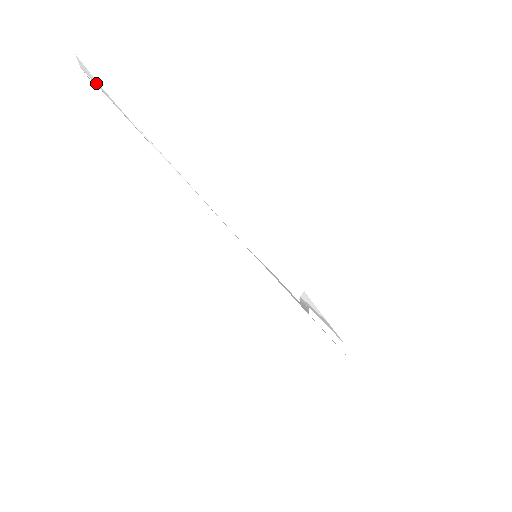
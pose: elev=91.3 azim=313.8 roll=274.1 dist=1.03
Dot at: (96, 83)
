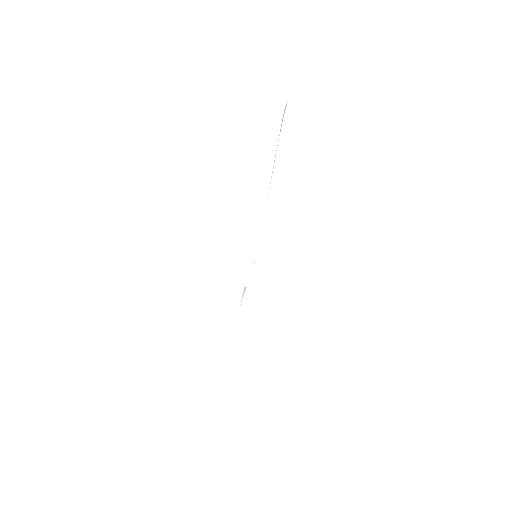
Dot at: occluded
